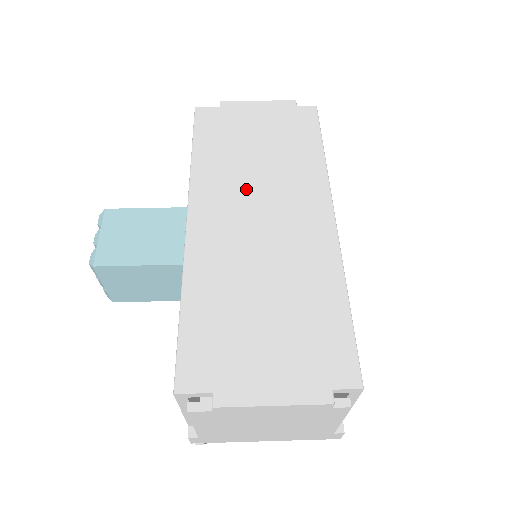
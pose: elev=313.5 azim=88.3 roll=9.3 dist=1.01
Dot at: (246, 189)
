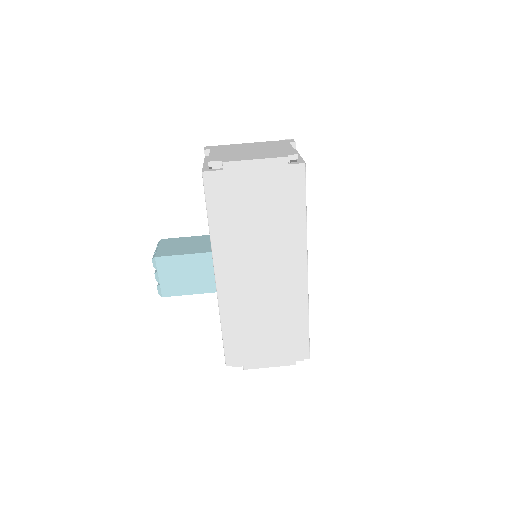
Dot at: (251, 254)
